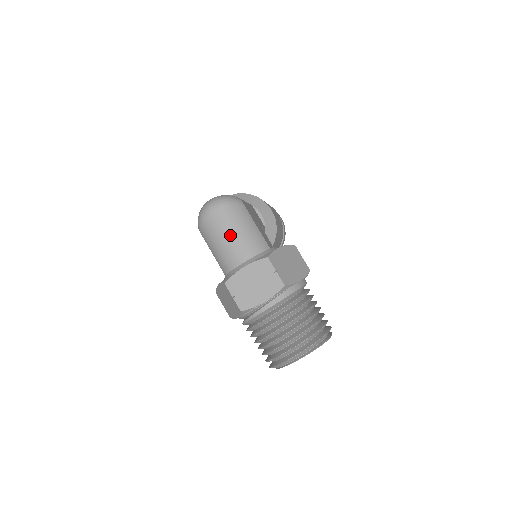
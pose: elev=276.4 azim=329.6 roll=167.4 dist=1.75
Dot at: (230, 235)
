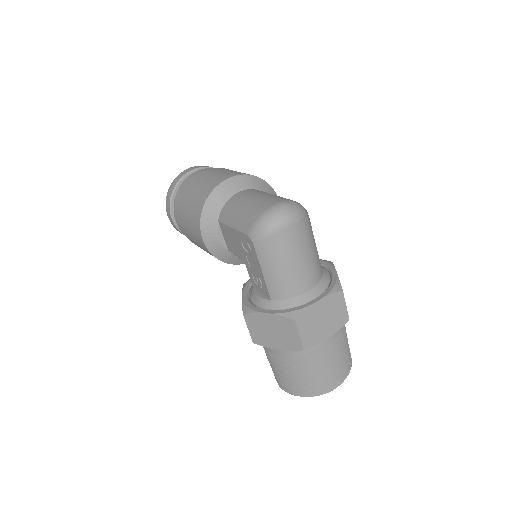
Dot at: (302, 258)
